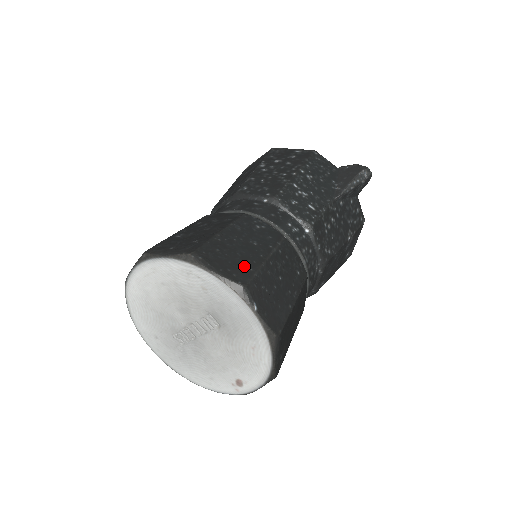
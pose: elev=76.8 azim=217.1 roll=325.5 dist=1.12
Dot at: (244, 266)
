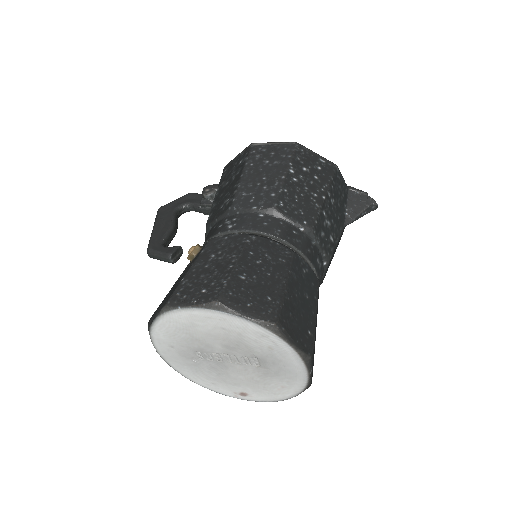
Dot at: (308, 331)
